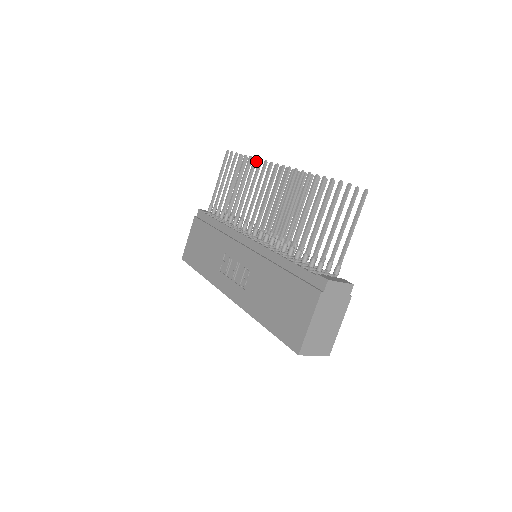
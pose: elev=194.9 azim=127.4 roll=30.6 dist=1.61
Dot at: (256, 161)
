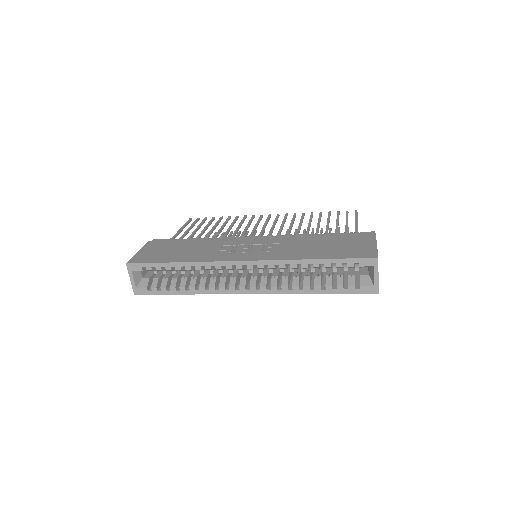
Dot at: occluded
